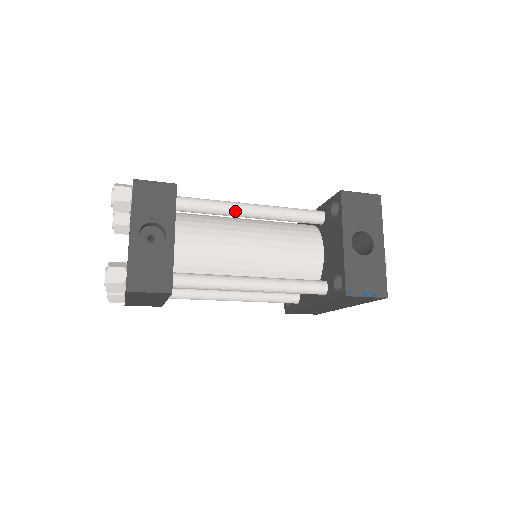
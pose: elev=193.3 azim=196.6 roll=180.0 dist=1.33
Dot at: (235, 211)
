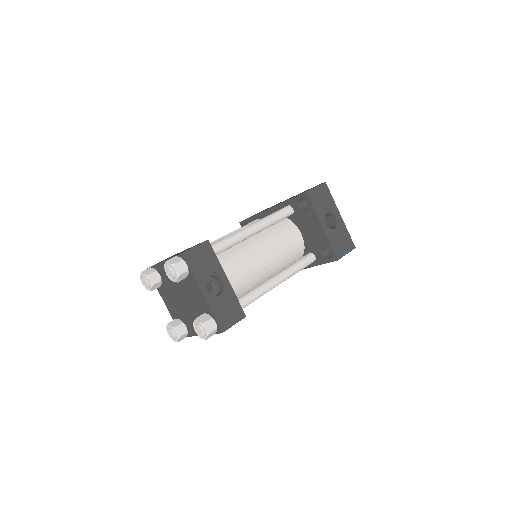
Dot at: (246, 237)
